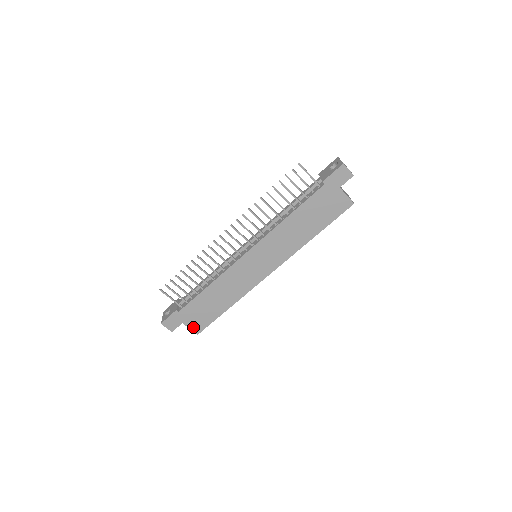
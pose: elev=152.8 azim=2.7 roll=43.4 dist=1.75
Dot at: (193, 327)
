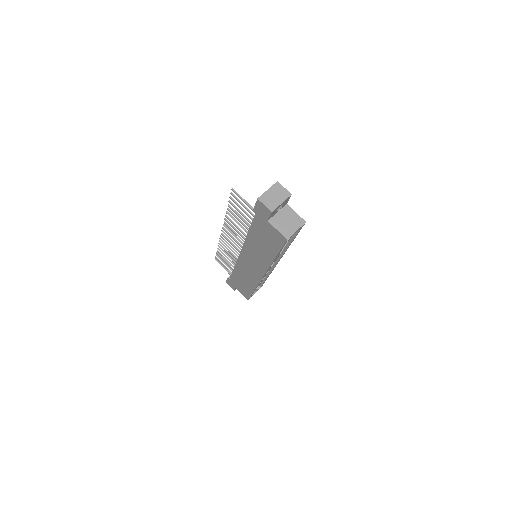
Dot at: (243, 293)
